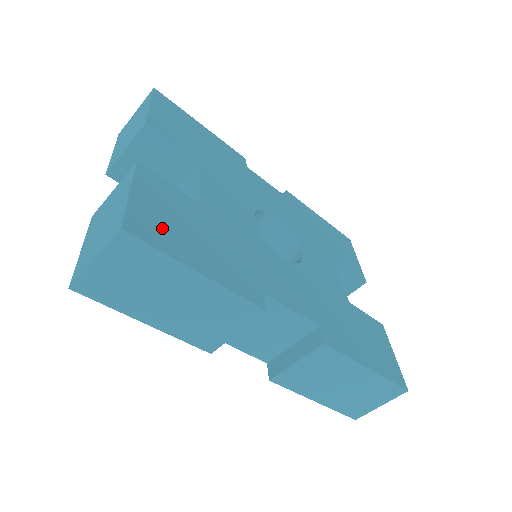
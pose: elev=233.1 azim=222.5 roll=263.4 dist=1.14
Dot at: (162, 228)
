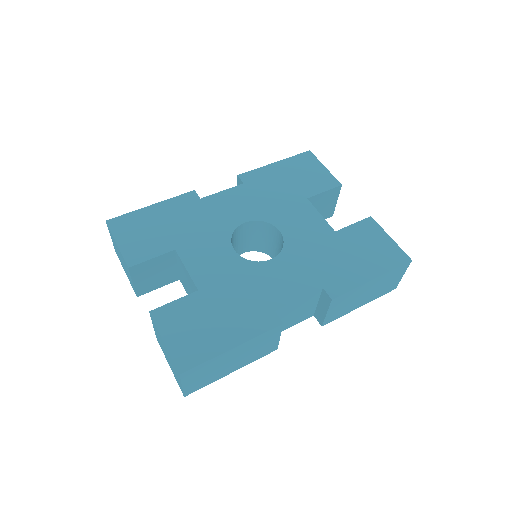
Dot at: (195, 344)
